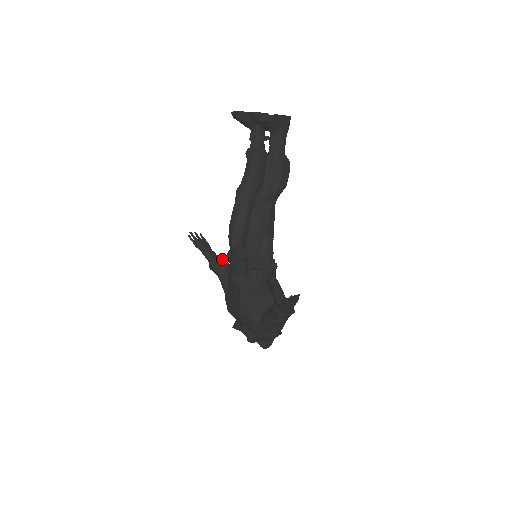
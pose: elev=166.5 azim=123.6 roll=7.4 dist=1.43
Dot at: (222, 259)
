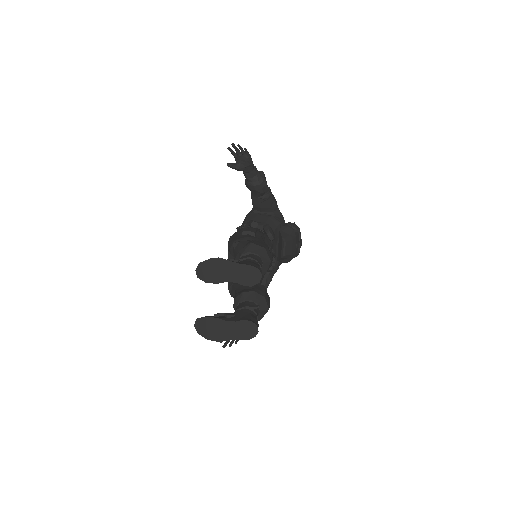
Dot at: (256, 189)
